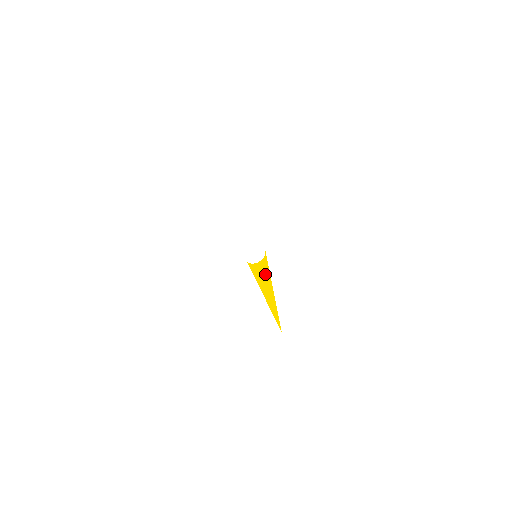
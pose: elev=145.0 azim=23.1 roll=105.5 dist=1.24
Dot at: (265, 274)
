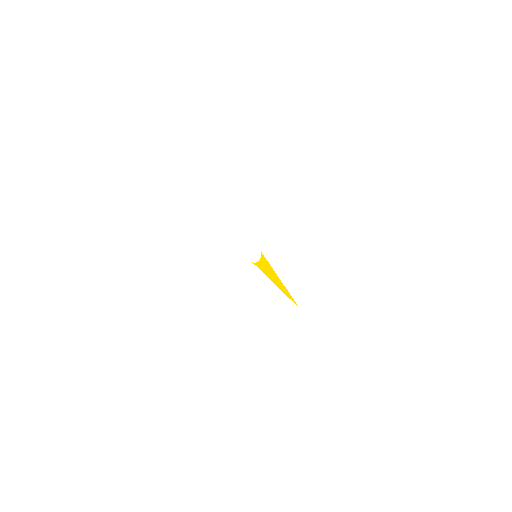
Dot at: (268, 267)
